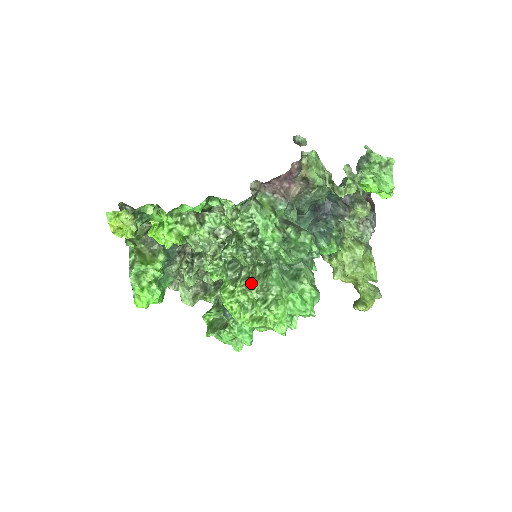
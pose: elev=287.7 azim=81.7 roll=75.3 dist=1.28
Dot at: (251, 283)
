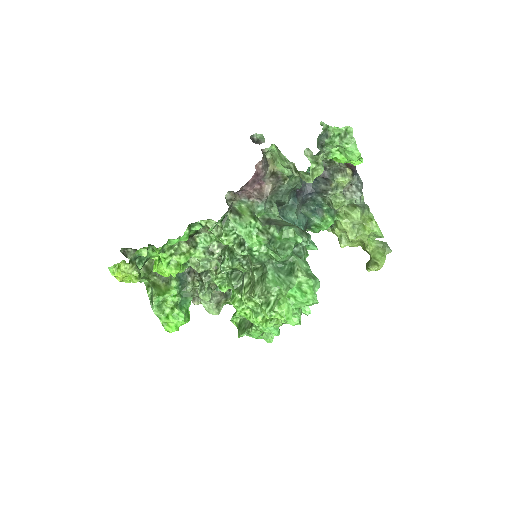
Dot at: (252, 290)
